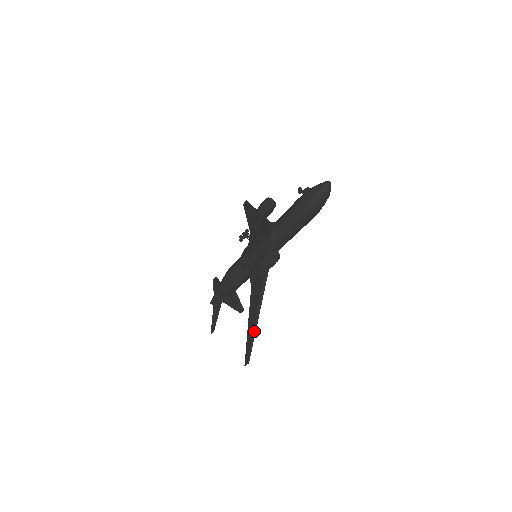
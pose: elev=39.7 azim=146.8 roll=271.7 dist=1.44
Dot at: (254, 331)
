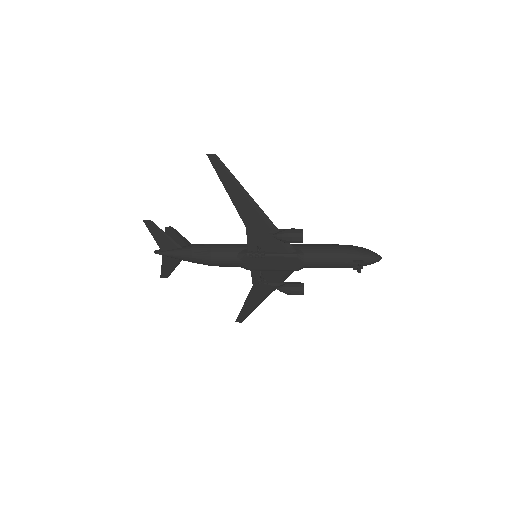
Dot at: occluded
